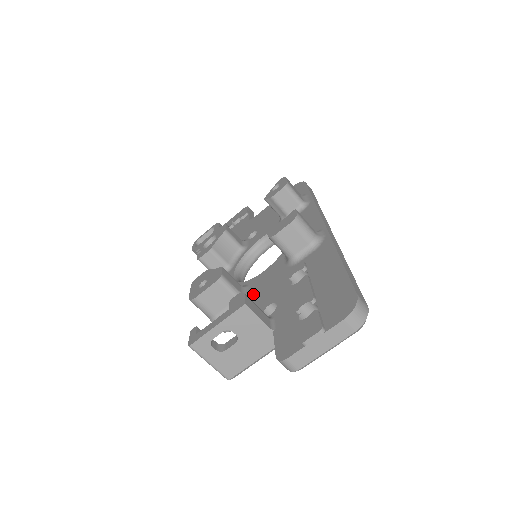
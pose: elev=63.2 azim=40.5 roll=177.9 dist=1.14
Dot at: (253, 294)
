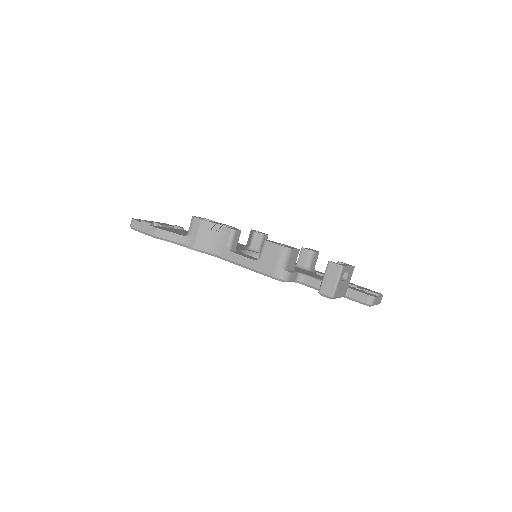
Dot at: (298, 271)
